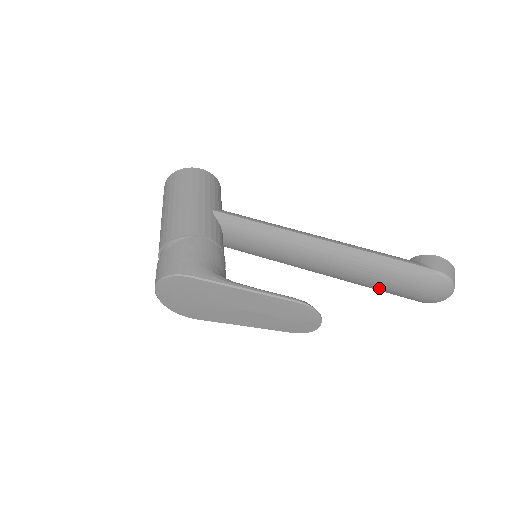
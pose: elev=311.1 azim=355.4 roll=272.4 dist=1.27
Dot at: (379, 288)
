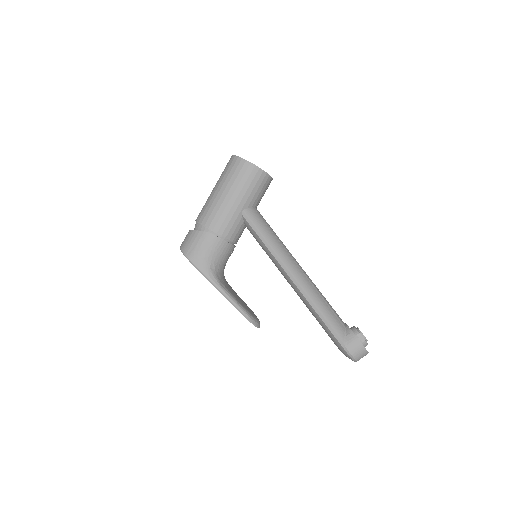
Dot at: occluded
